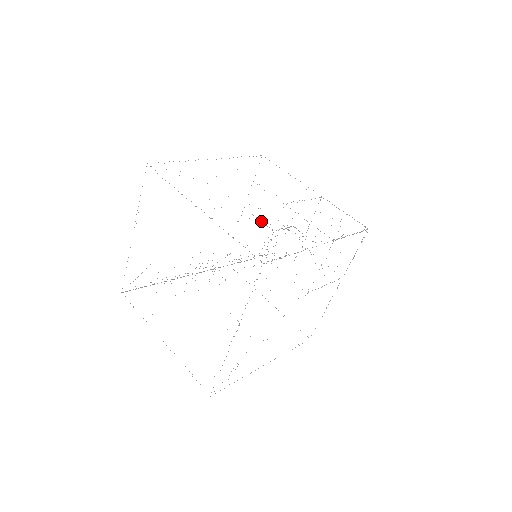
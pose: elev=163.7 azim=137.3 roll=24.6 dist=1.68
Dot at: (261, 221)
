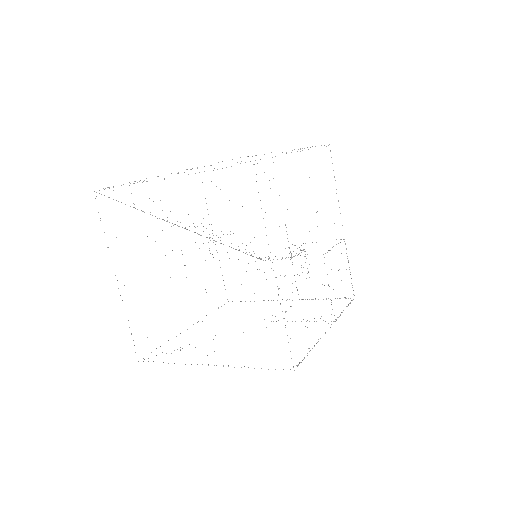
Dot at: occluded
